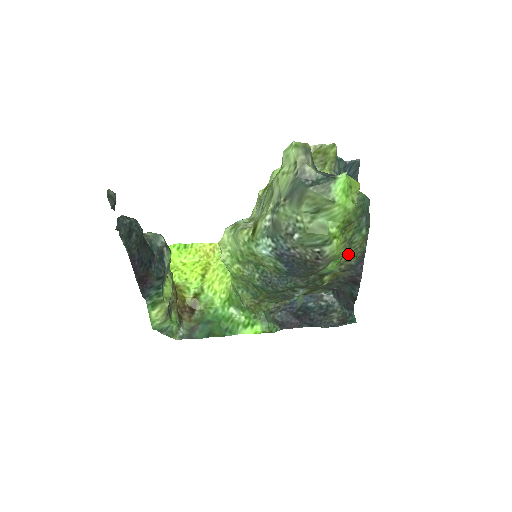
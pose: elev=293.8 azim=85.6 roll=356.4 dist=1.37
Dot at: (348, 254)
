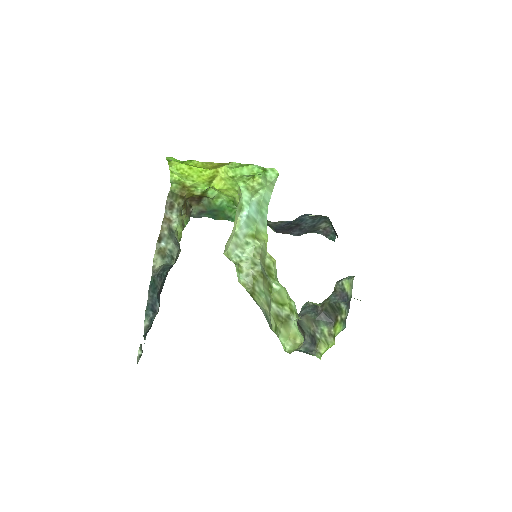
Dot at: occluded
